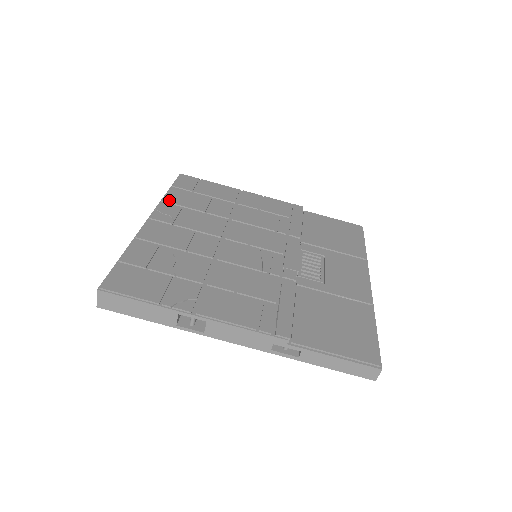
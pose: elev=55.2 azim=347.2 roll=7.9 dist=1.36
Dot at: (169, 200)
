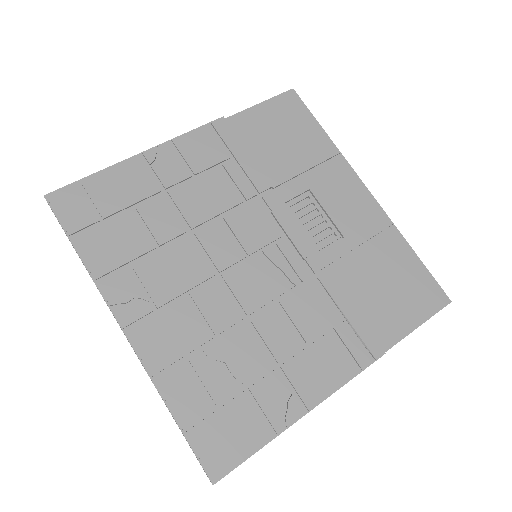
Dot at: (101, 270)
